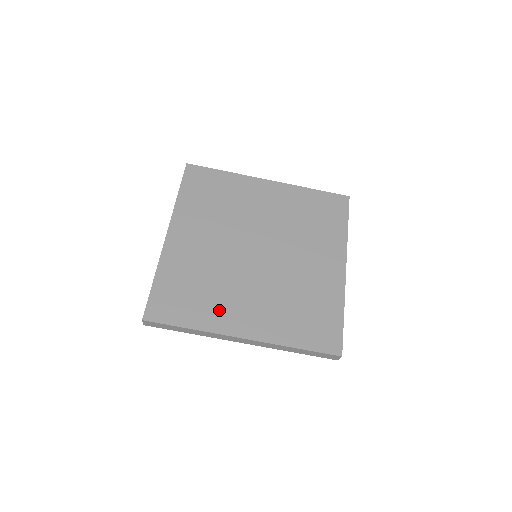
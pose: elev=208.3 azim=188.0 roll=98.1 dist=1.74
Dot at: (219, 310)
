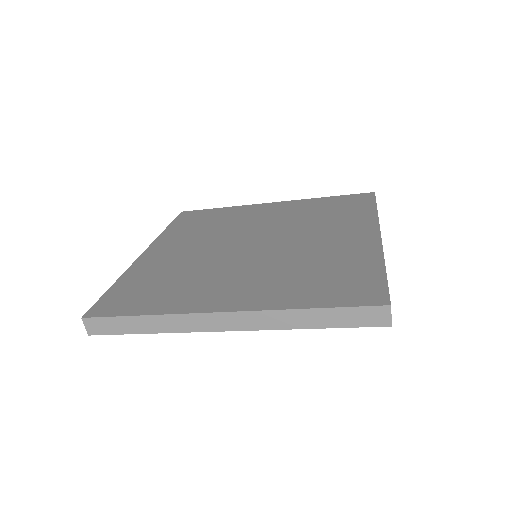
Dot at: (191, 293)
